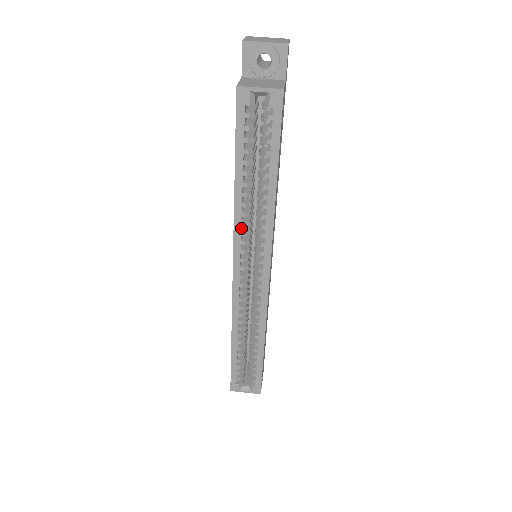
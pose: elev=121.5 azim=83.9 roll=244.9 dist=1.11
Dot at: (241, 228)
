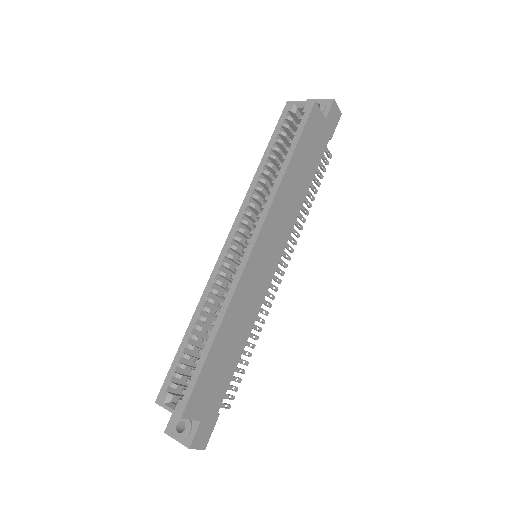
Dot at: (250, 200)
